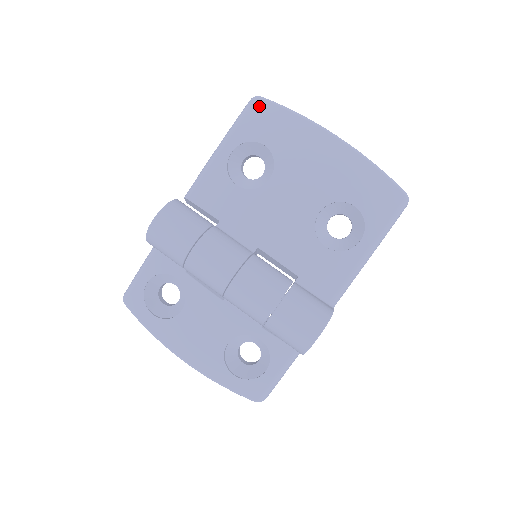
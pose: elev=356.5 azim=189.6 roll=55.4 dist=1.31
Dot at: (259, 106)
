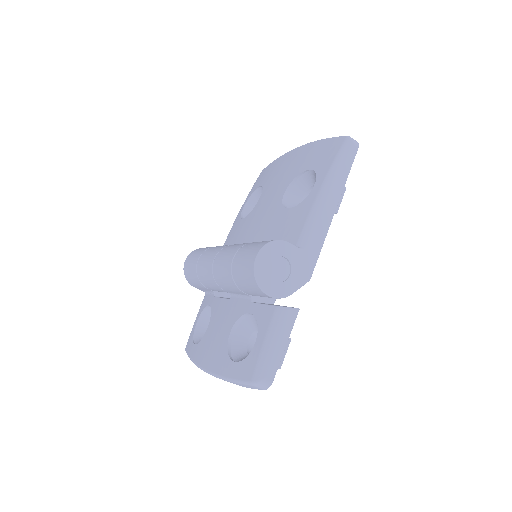
Dot at: occluded
